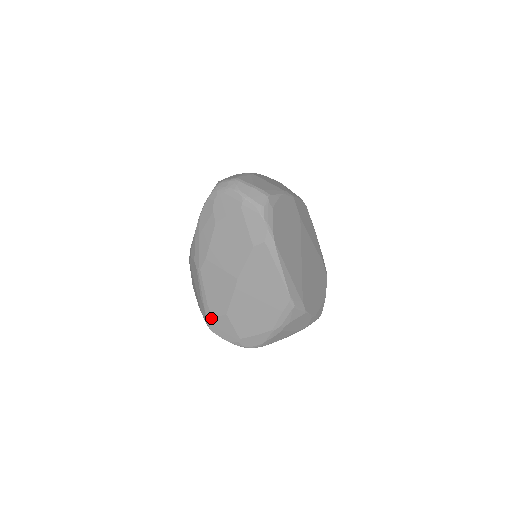
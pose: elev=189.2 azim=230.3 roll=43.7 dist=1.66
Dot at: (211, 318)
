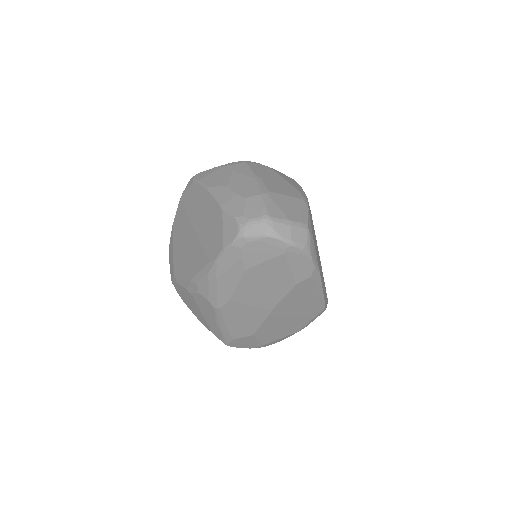
Dot at: (231, 340)
